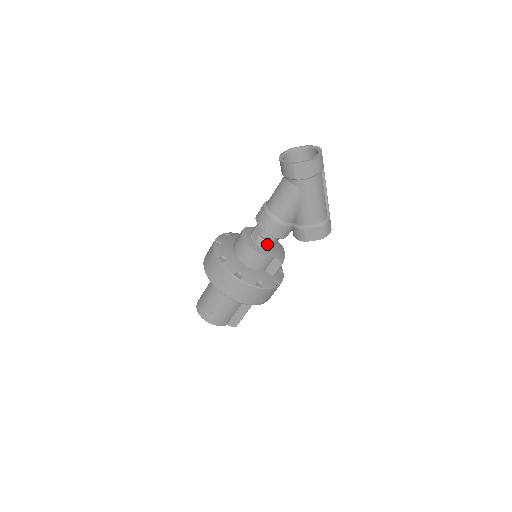
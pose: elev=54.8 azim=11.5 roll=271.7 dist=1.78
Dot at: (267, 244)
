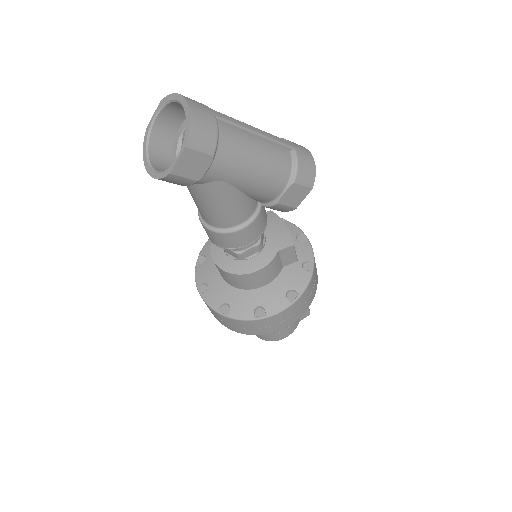
Dot at: (254, 249)
